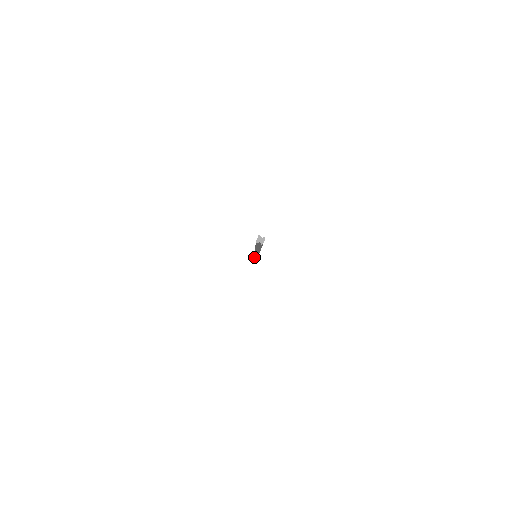
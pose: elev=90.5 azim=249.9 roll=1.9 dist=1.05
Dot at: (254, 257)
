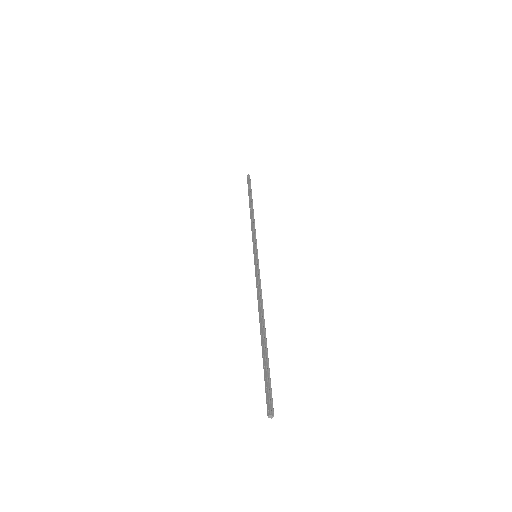
Dot at: (254, 259)
